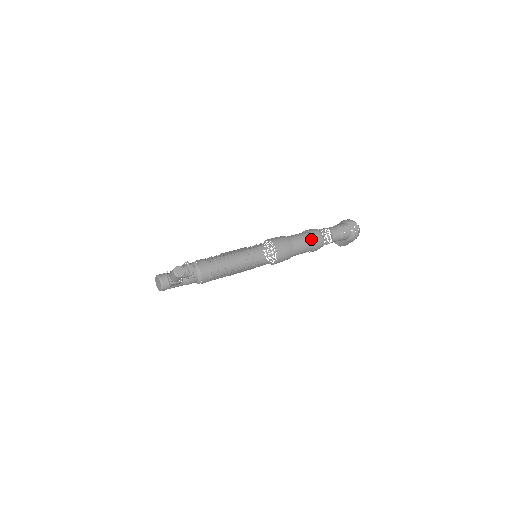
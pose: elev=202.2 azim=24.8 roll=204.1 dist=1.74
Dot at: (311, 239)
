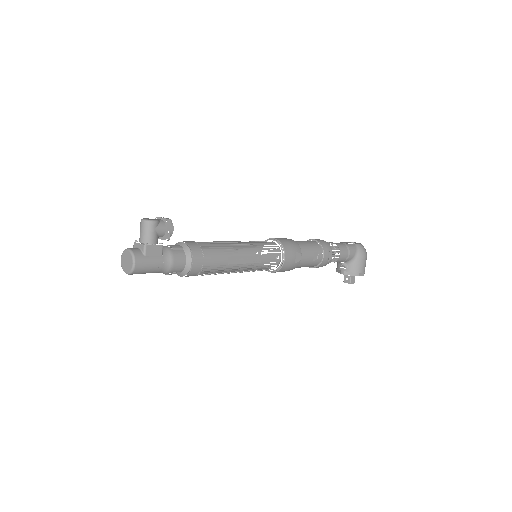
Dot at: (312, 241)
